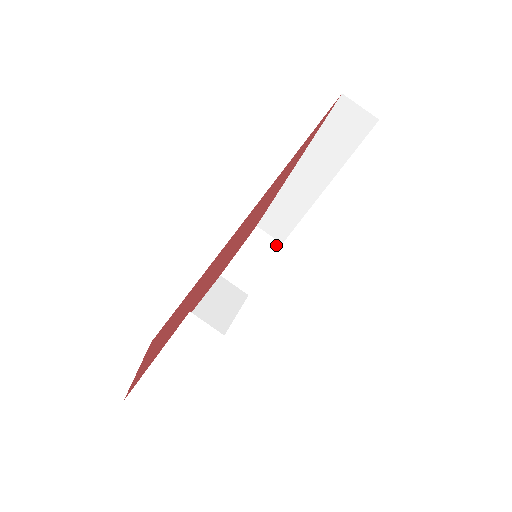
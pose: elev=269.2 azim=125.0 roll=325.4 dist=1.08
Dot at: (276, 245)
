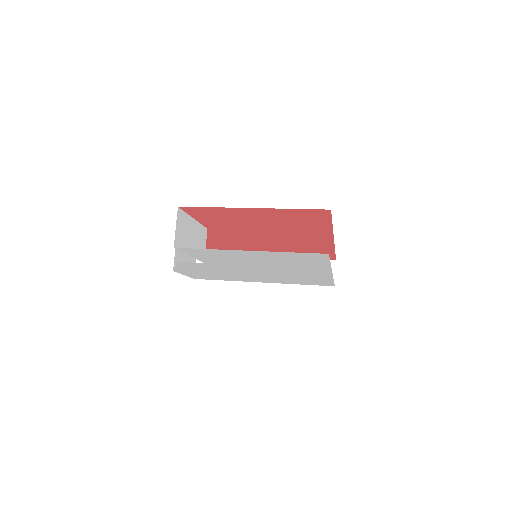
Dot at: occluded
